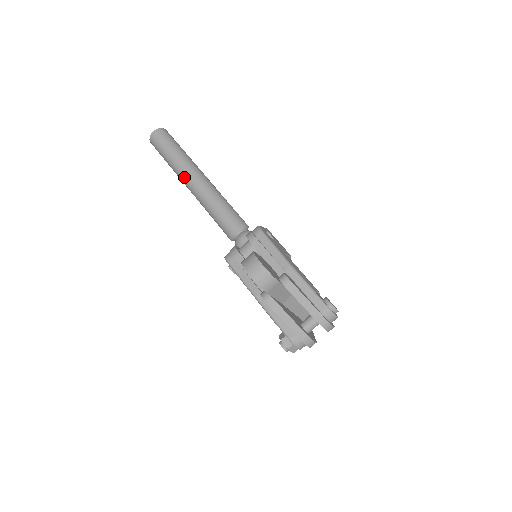
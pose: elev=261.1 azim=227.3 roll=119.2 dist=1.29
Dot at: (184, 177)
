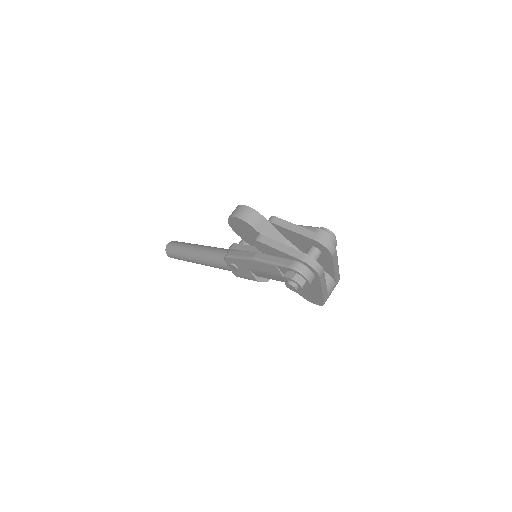
Dot at: (192, 253)
